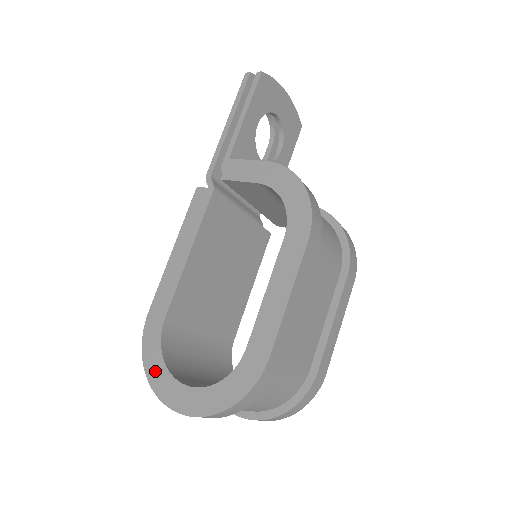
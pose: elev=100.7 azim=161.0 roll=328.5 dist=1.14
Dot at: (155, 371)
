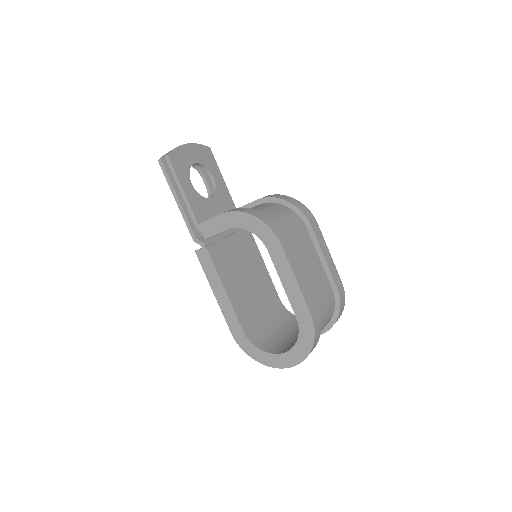
Dot at: (261, 357)
